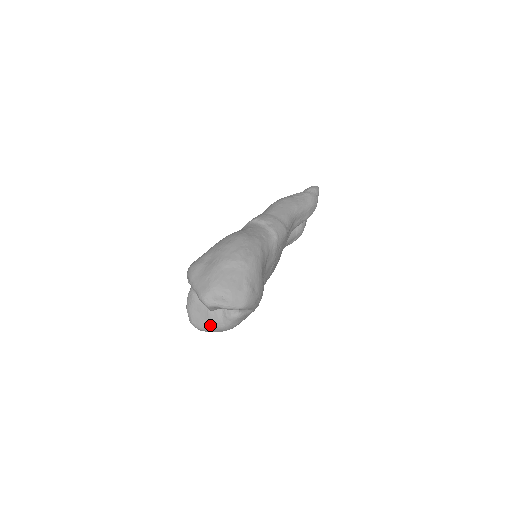
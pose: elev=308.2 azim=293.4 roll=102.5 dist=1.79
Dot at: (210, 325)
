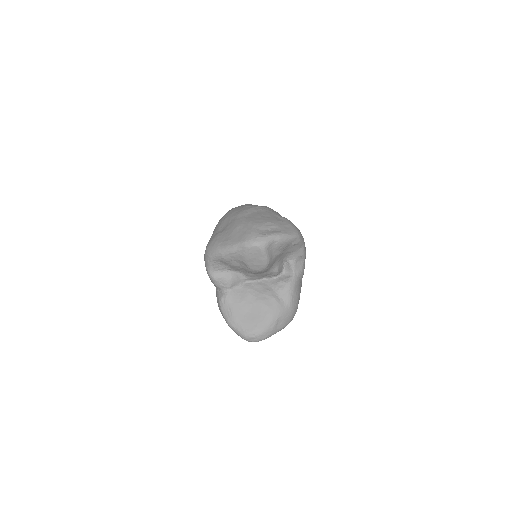
Dot at: (271, 315)
